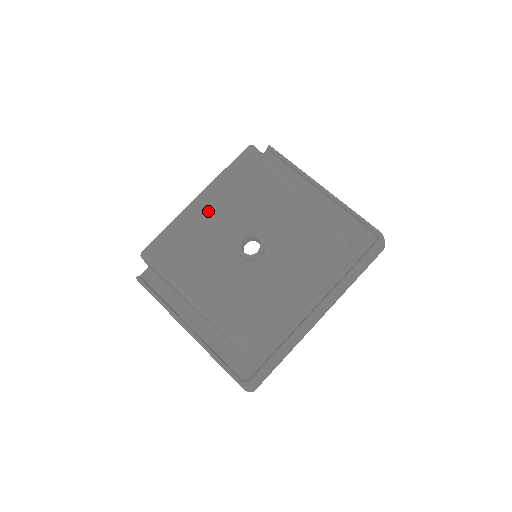
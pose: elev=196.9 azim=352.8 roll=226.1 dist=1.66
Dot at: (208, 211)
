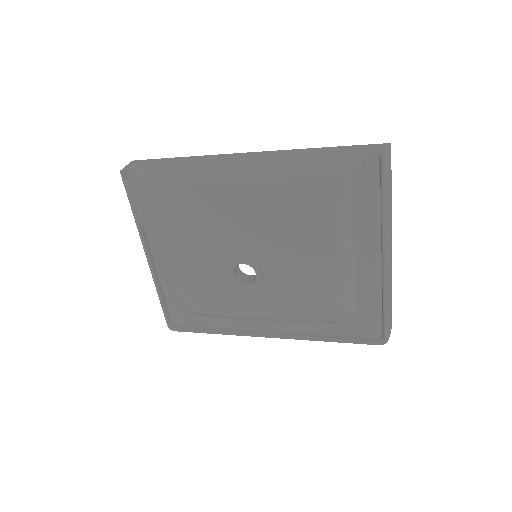
Dot at: (226, 207)
